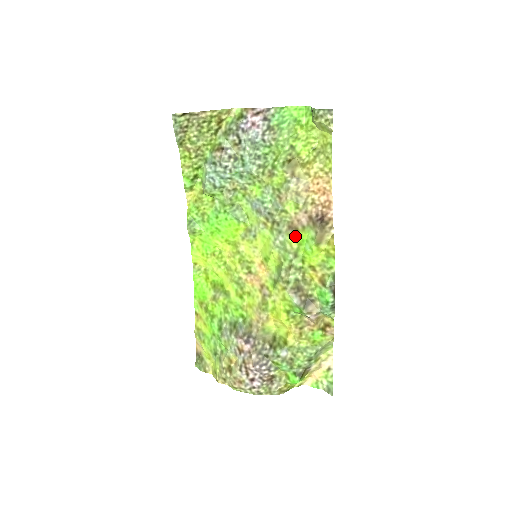
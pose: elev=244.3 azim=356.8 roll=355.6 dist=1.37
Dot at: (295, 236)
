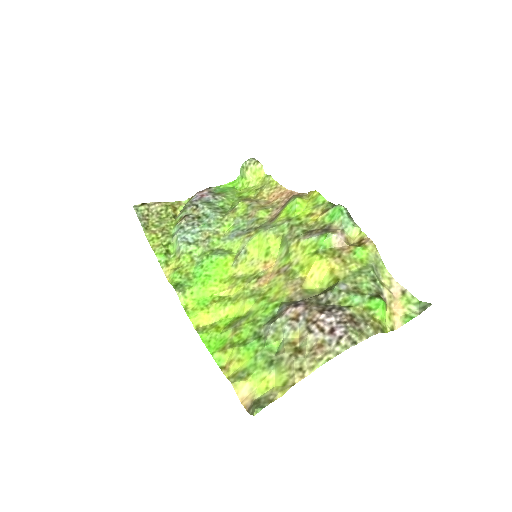
Dot at: (279, 216)
